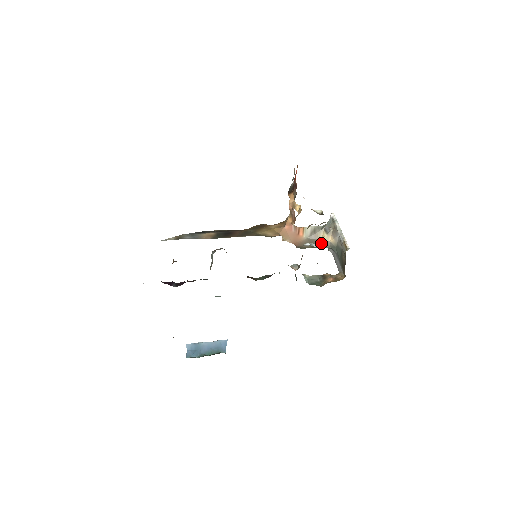
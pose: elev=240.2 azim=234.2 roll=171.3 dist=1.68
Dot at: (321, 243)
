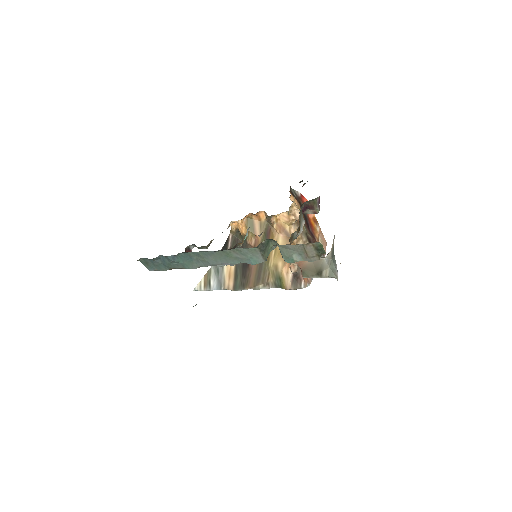
Dot at: (325, 263)
